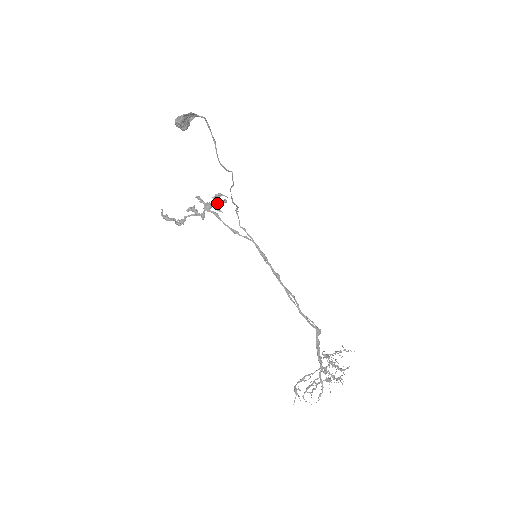
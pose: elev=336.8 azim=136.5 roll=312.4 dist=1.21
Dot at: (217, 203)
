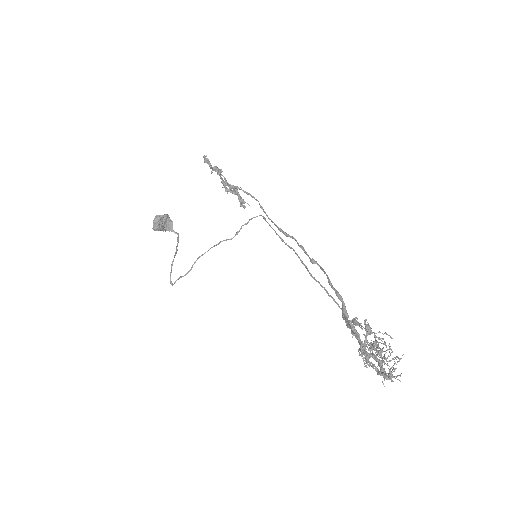
Dot at: (241, 199)
